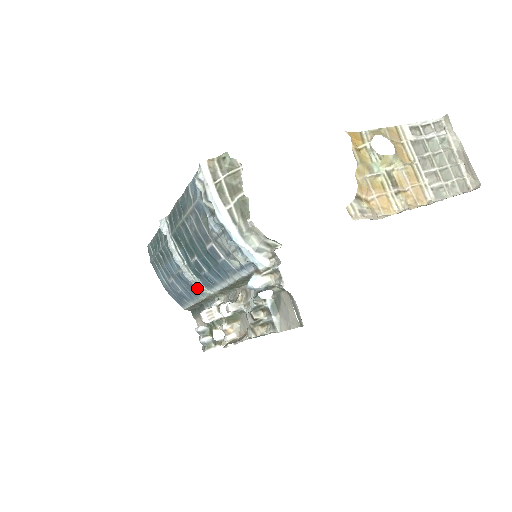
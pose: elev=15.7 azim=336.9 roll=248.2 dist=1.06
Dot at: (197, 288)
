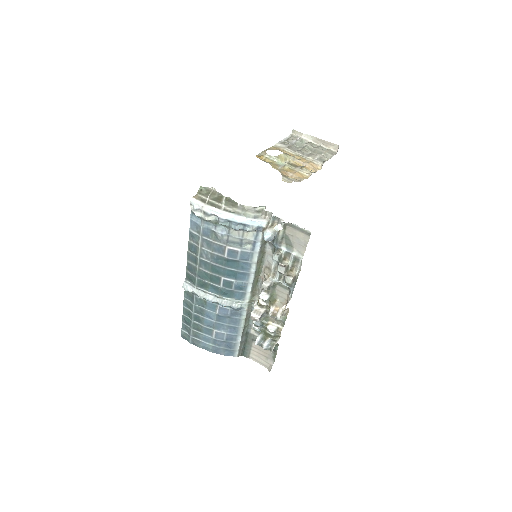
Dot at: (236, 306)
